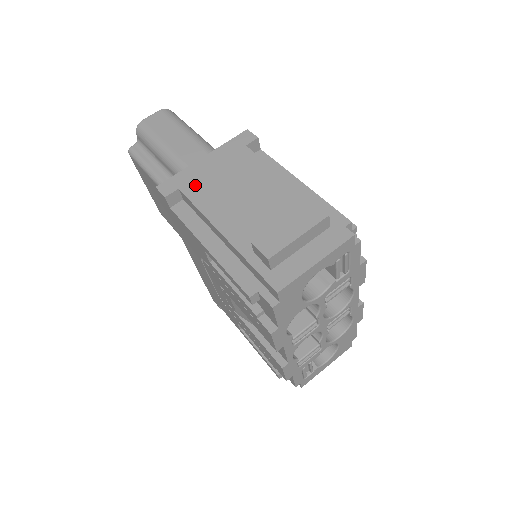
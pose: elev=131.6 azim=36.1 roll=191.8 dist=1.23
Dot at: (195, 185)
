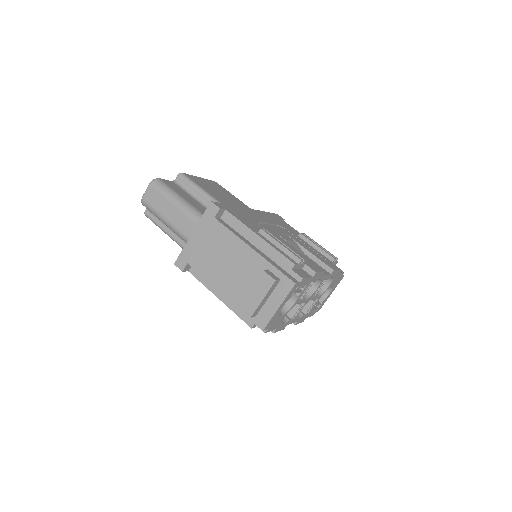
Dot at: (196, 259)
